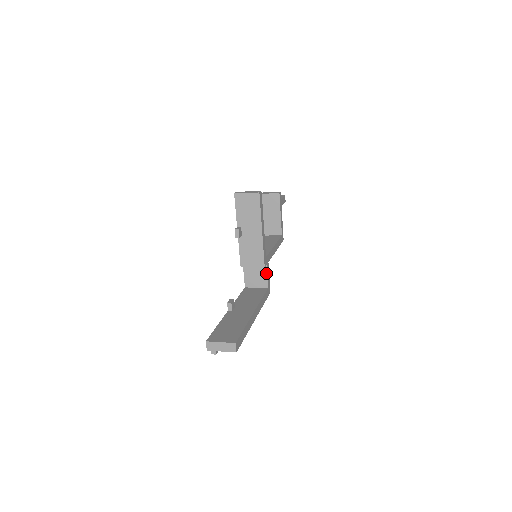
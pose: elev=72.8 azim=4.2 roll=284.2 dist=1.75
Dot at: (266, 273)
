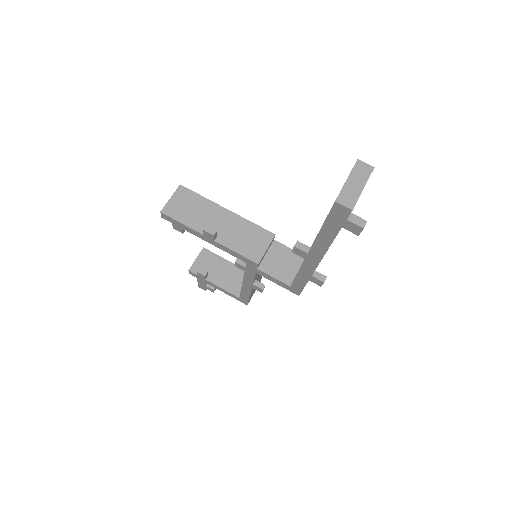
Dot at: (284, 247)
